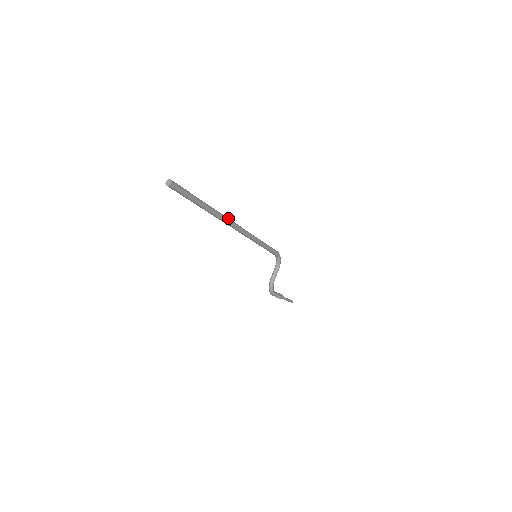
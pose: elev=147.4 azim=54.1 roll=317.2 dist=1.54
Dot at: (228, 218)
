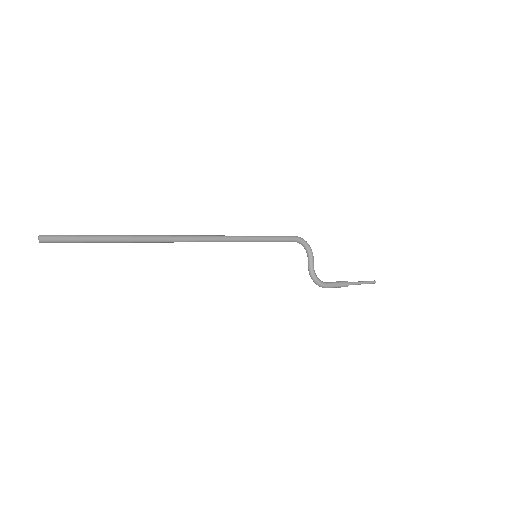
Dot at: (168, 235)
